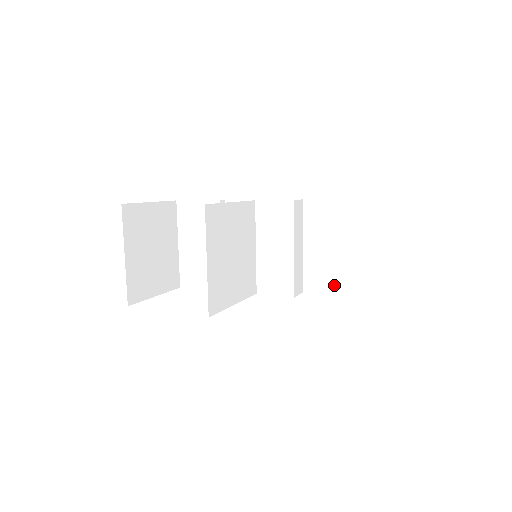
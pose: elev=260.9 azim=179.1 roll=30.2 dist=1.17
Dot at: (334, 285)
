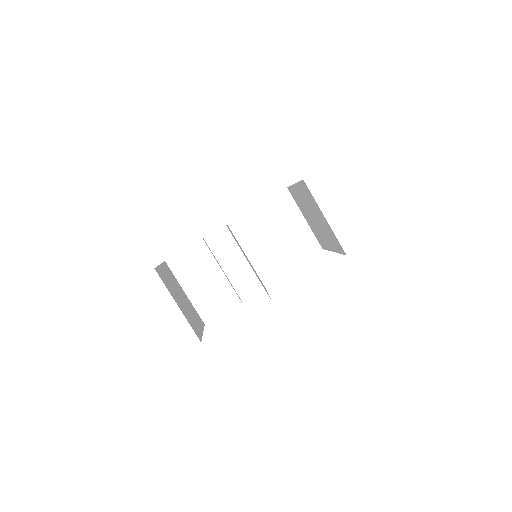
Dot at: (307, 249)
